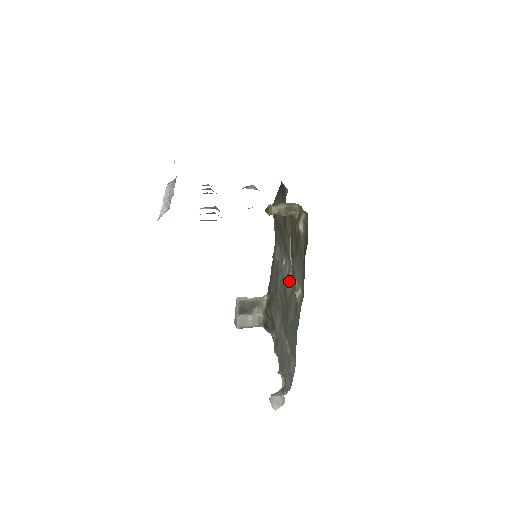
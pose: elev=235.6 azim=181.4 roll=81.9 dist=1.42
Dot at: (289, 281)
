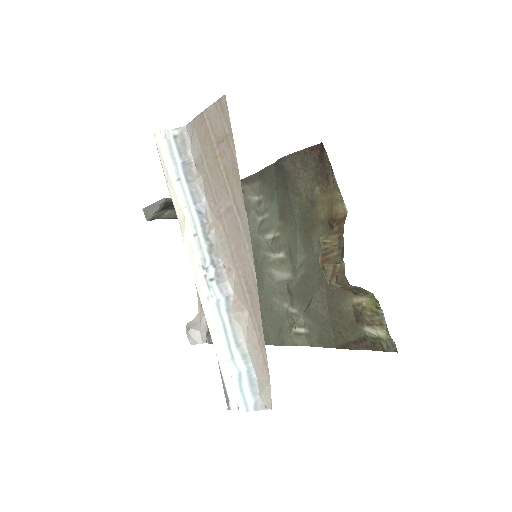
Dot at: (276, 277)
